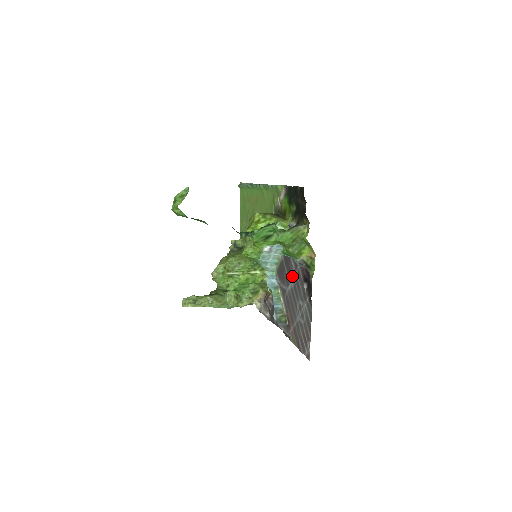
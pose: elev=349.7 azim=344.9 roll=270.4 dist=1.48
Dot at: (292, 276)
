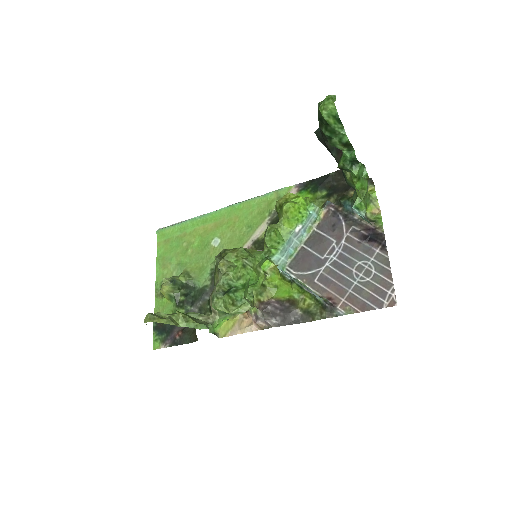
Dot at: (332, 250)
